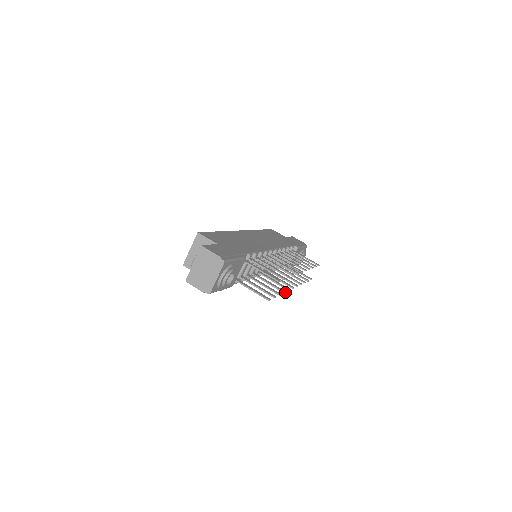
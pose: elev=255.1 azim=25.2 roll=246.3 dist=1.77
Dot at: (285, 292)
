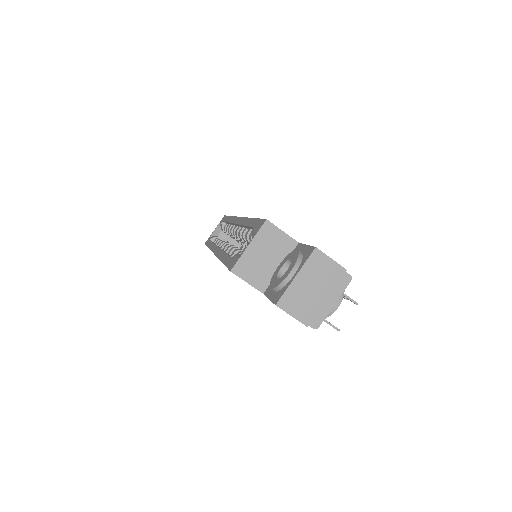
Dot at: occluded
